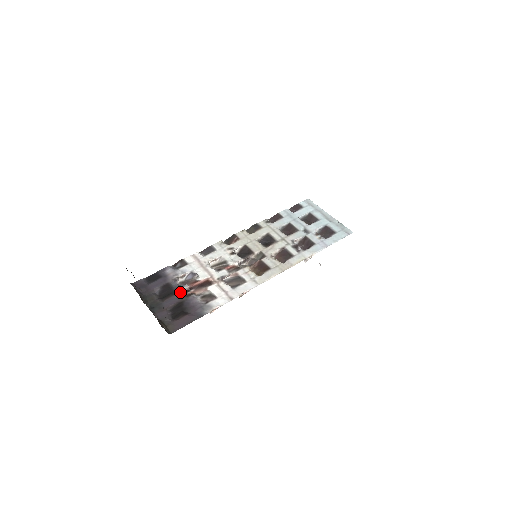
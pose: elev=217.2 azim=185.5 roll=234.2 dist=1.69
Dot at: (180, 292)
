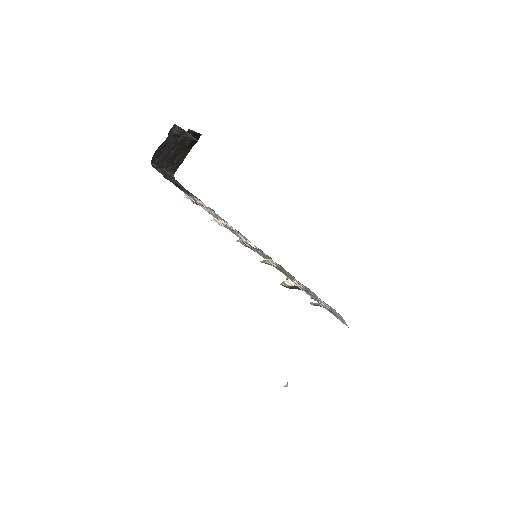
Dot at: (188, 193)
